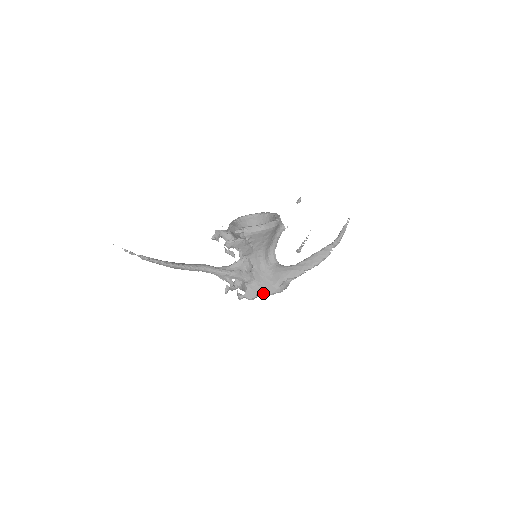
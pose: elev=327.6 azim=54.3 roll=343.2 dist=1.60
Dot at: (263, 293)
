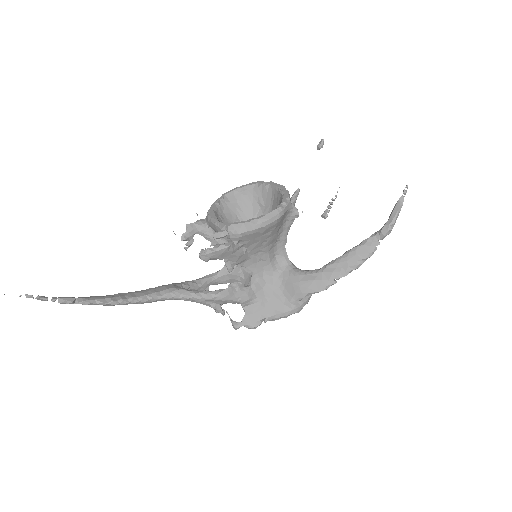
Dot at: (271, 317)
